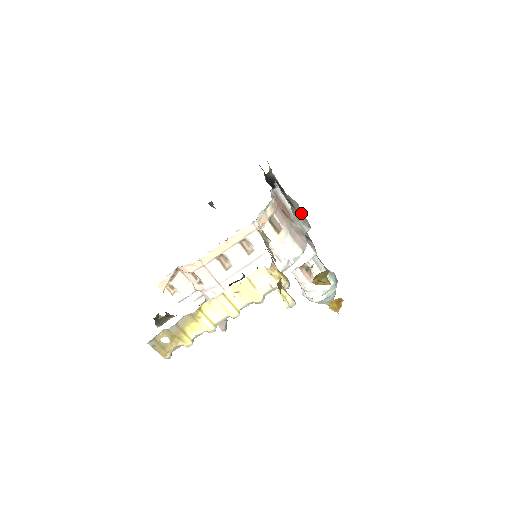
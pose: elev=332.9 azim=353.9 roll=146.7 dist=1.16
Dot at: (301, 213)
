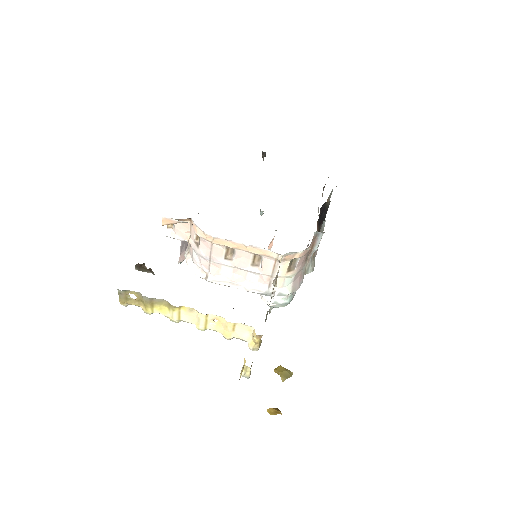
Dot at: occluded
